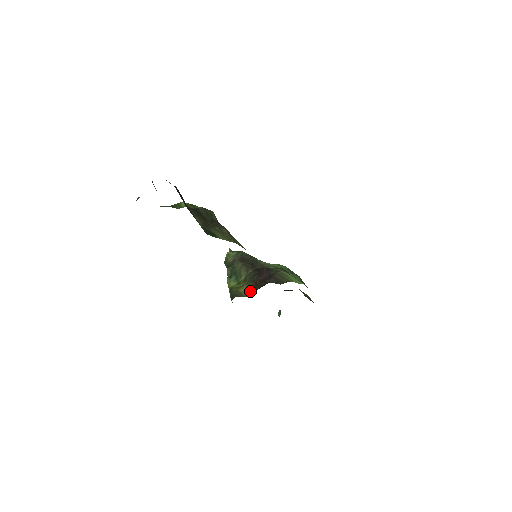
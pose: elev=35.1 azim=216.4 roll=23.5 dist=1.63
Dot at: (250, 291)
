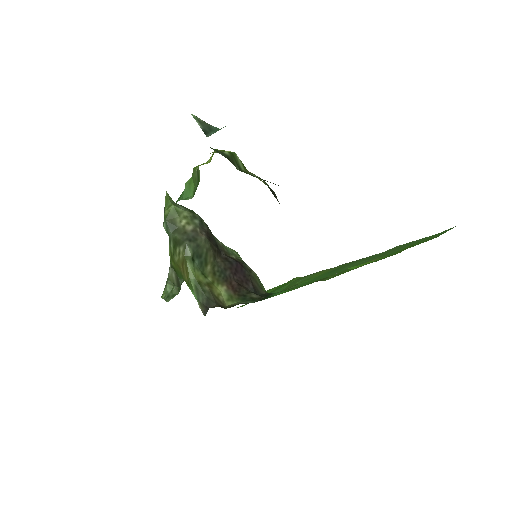
Dot at: (229, 298)
